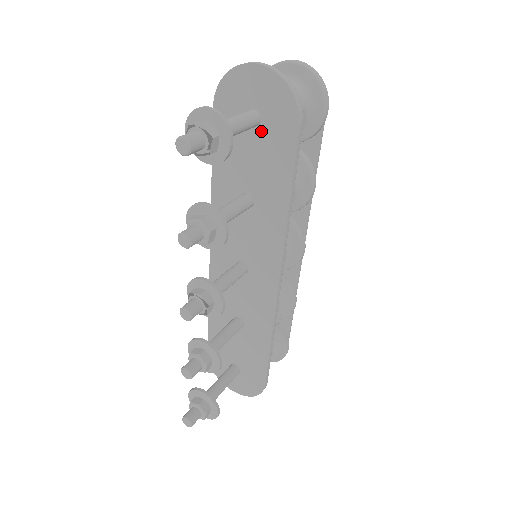
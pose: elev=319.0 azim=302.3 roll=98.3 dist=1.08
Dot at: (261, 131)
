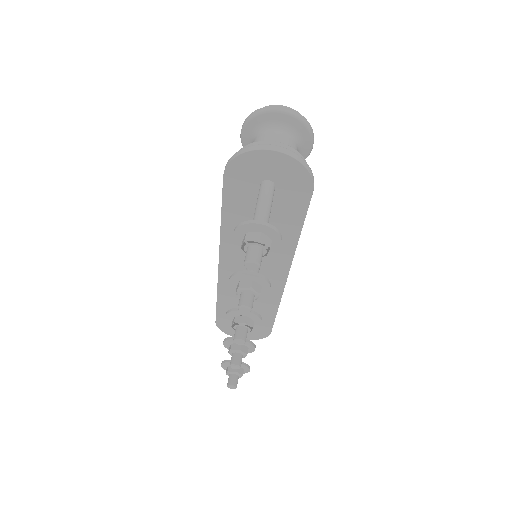
Dot at: (275, 194)
